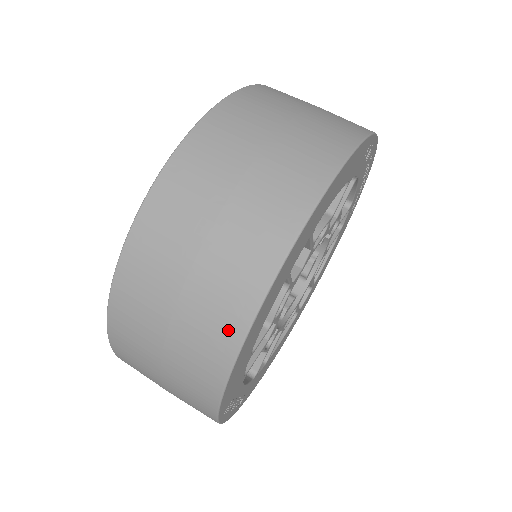
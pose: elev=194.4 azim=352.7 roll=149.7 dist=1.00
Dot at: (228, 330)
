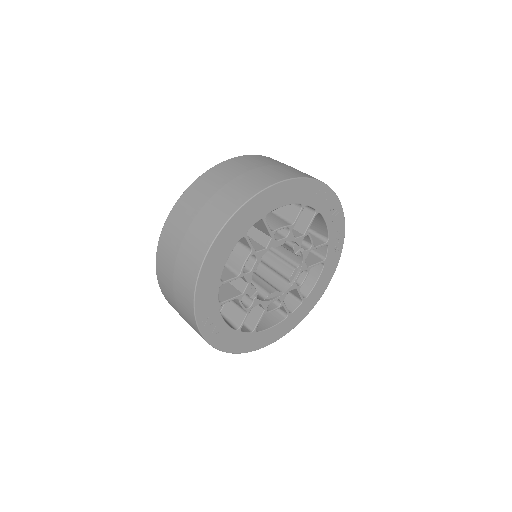
Dot at: (202, 247)
